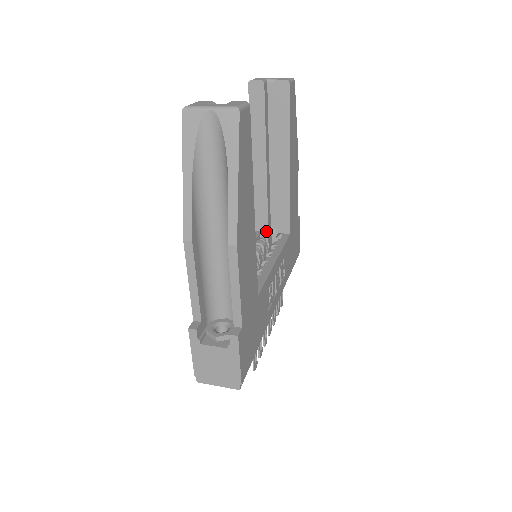
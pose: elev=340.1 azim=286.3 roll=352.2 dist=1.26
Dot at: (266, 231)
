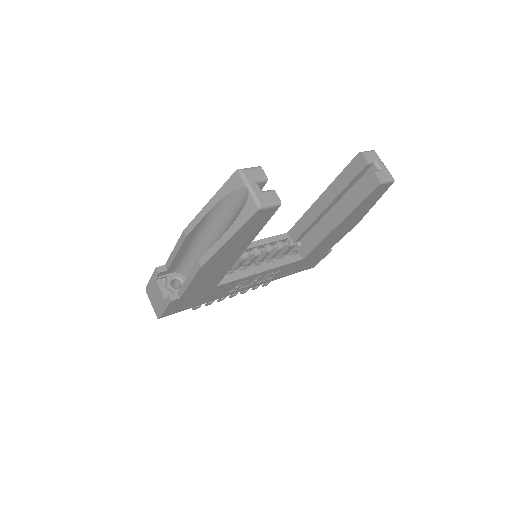
Dot at: (293, 241)
